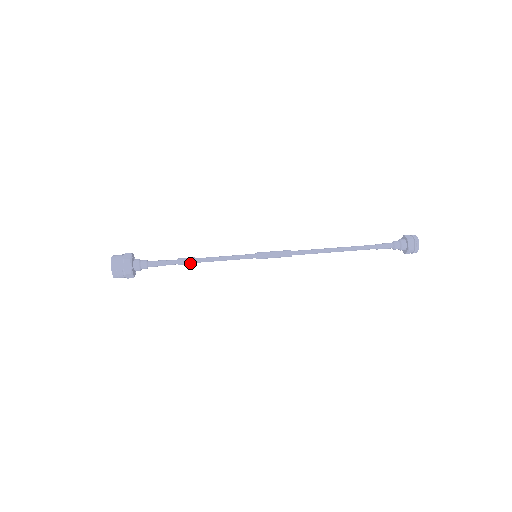
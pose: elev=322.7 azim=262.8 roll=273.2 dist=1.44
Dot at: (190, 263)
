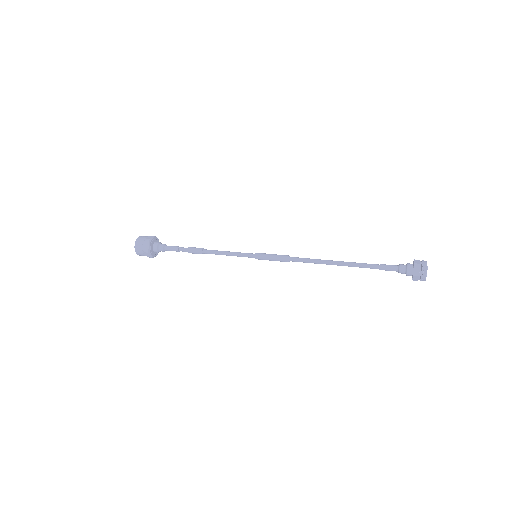
Dot at: (198, 252)
